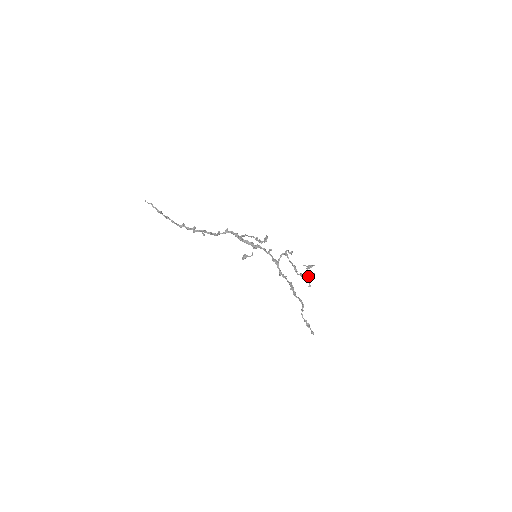
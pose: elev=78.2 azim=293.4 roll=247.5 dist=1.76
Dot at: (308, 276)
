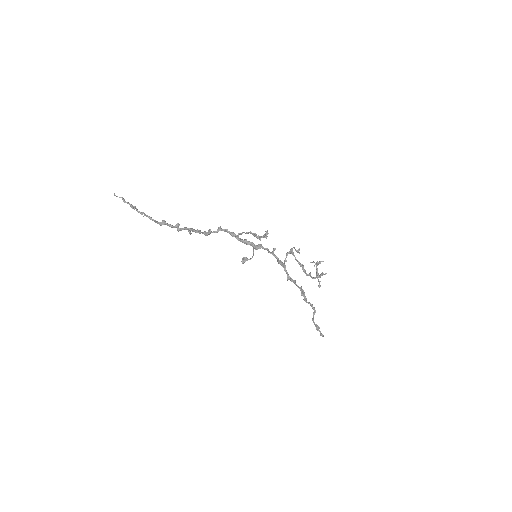
Dot at: occluded
